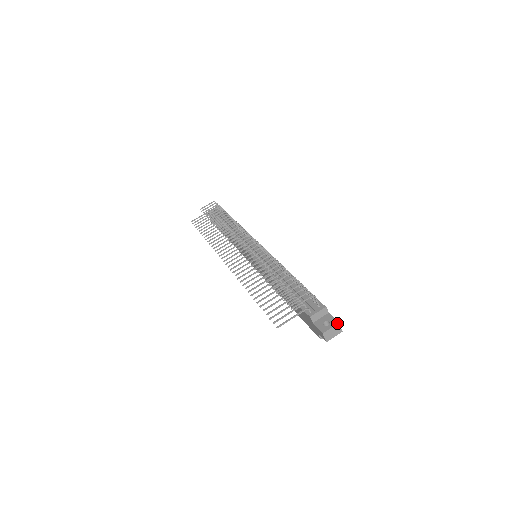
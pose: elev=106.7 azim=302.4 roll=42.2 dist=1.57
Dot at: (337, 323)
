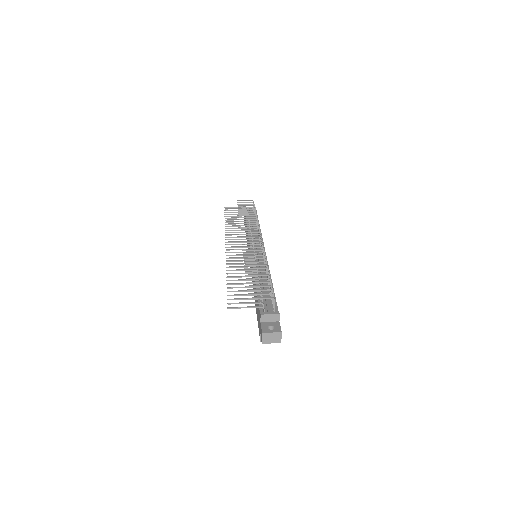
Dot at: (280, 331)
